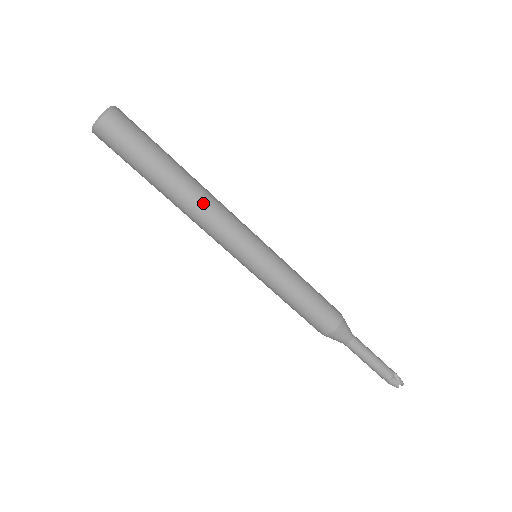
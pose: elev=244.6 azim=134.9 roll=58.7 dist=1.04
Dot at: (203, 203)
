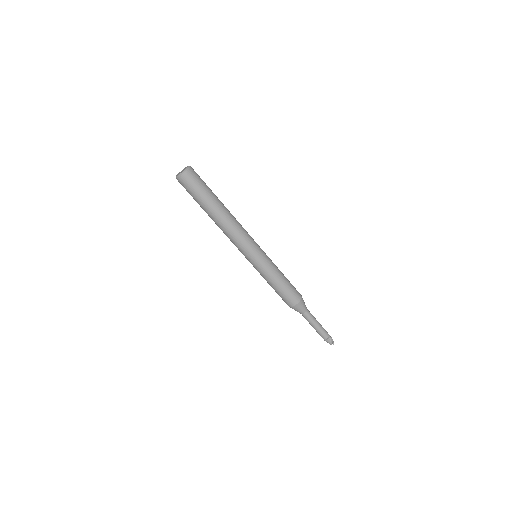
Dot at: (228, 226)
